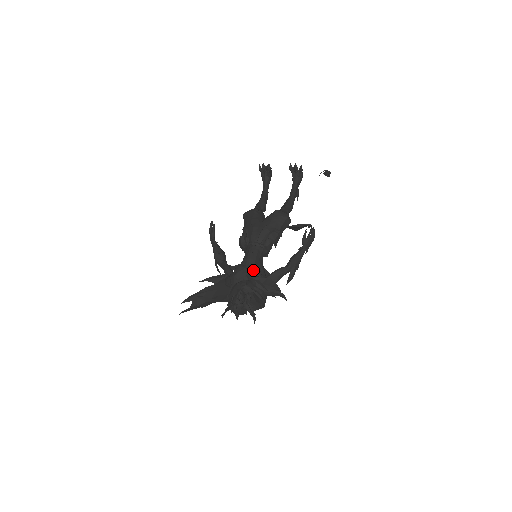
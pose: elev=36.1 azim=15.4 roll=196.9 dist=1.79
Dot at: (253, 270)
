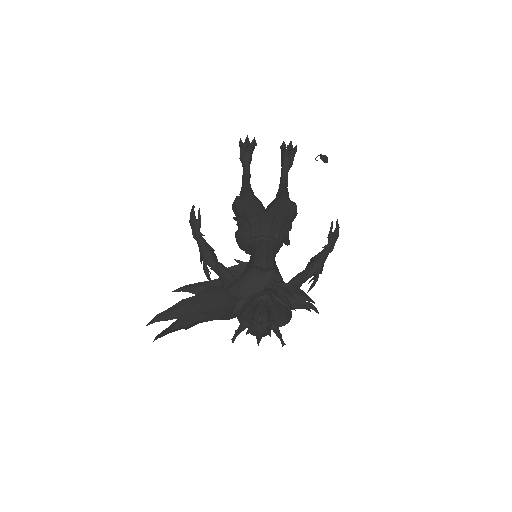
Dot at: (275, 274)
